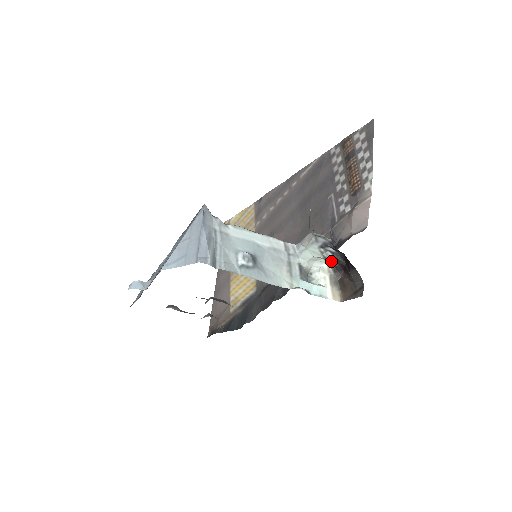
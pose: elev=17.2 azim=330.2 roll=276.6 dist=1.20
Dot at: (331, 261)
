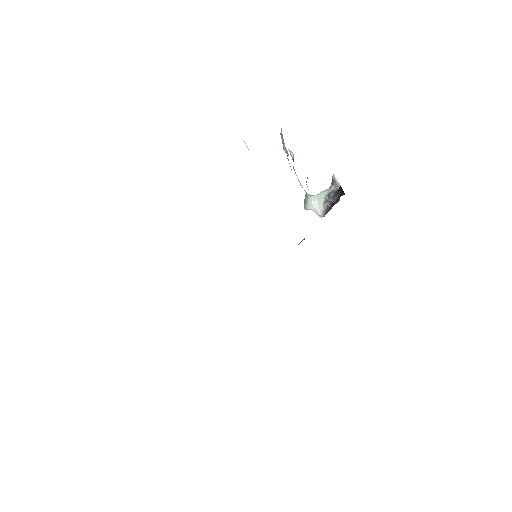
Dot at: (328, 203)
